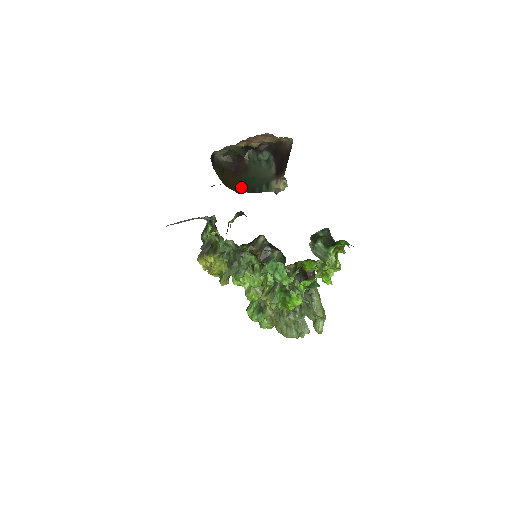
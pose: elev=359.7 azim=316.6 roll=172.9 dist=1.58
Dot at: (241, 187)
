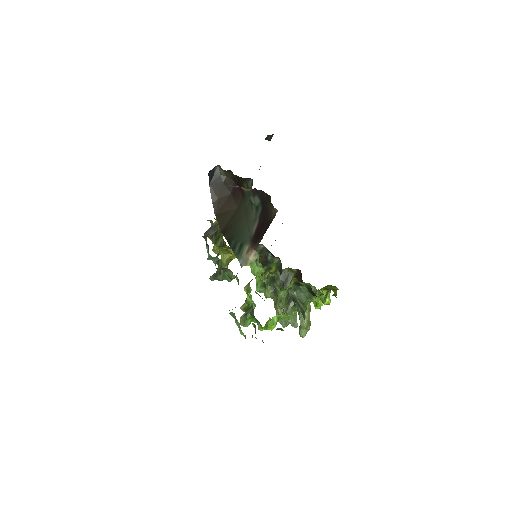
Dot at: (227, 222)
